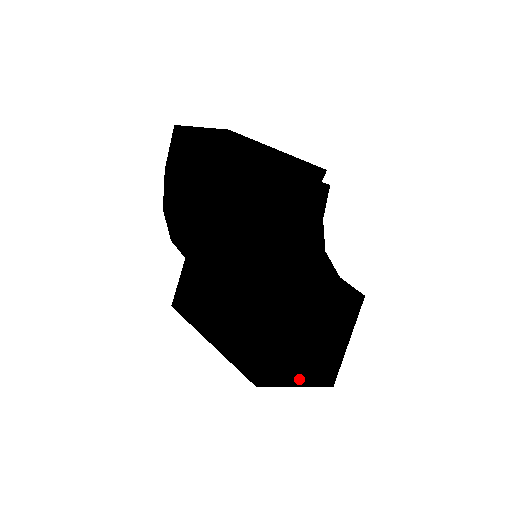
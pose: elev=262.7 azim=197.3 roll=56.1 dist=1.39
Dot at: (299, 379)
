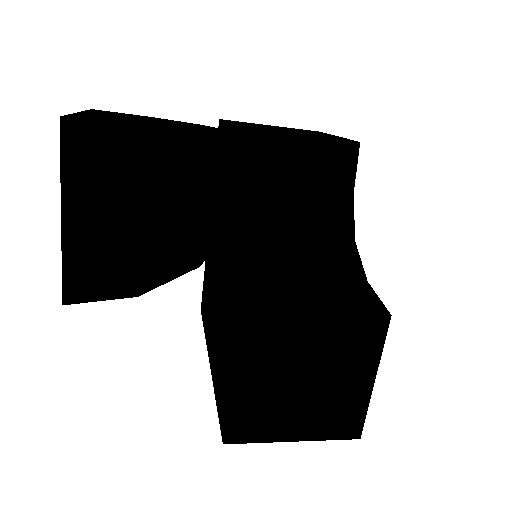
Dot at: (295, 432)
